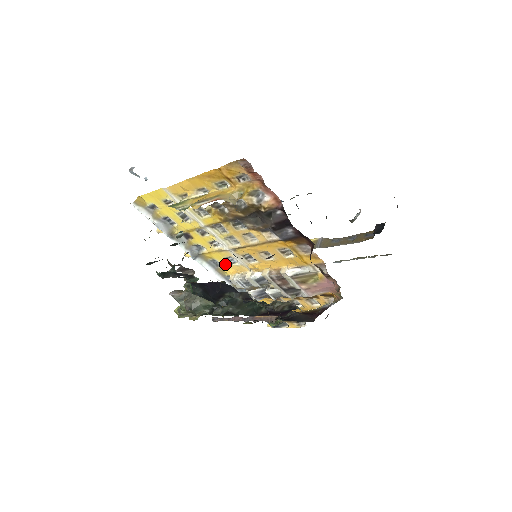
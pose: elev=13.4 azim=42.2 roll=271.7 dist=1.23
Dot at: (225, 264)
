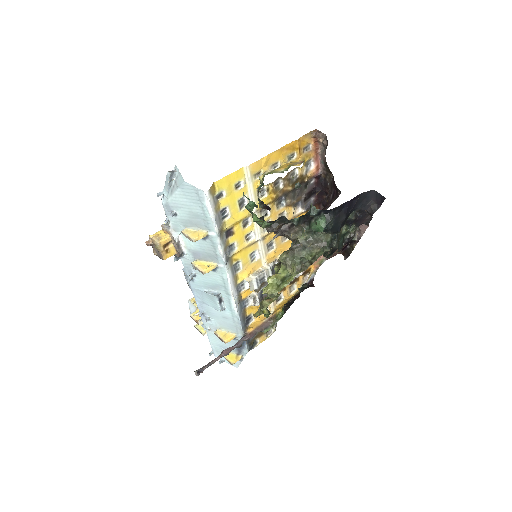
Dot at: (245, 265)
